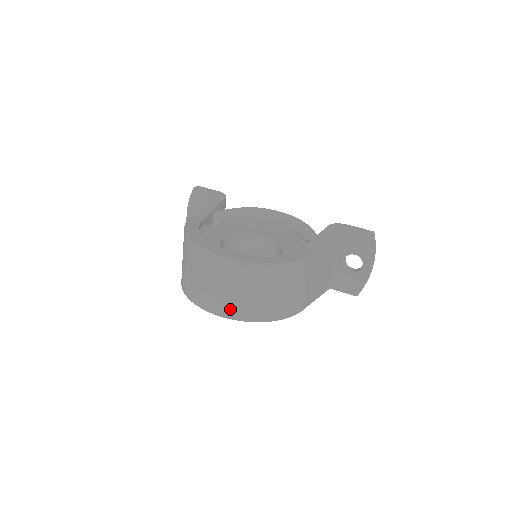
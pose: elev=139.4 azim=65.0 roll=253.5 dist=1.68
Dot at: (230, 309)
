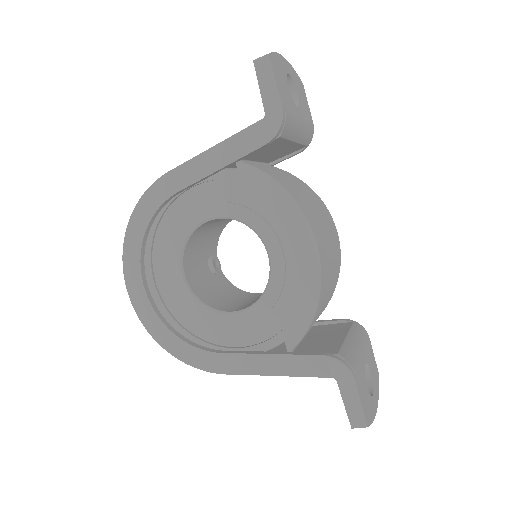
Dot at: occluded
